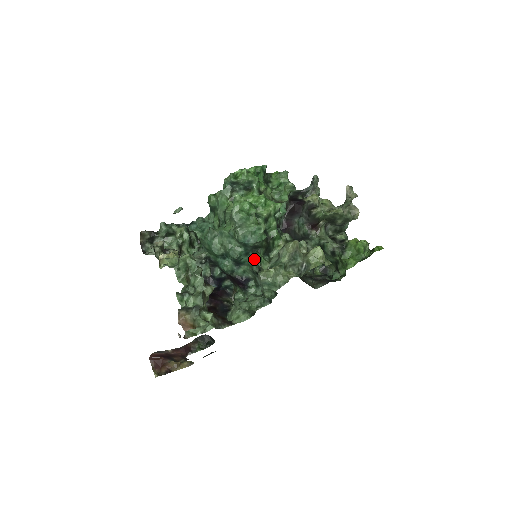
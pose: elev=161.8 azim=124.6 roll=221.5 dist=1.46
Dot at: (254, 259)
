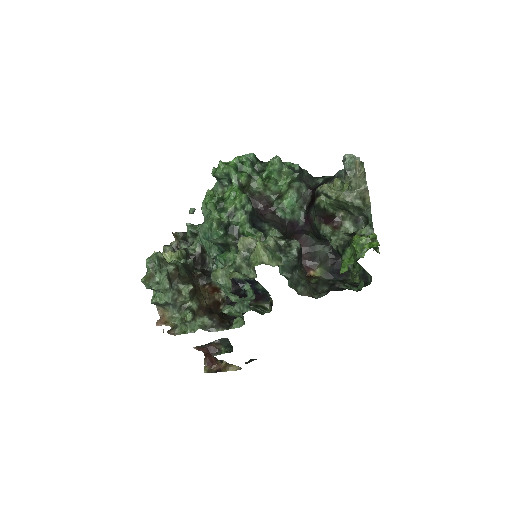
Dot at: (217, 258)
